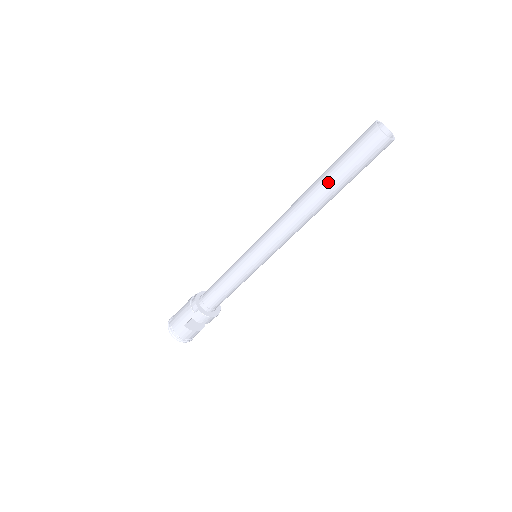
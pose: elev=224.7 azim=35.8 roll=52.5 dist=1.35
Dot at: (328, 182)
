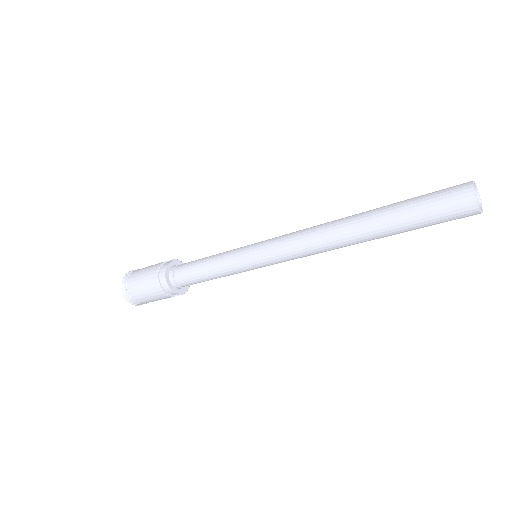
Dot at: occluded
